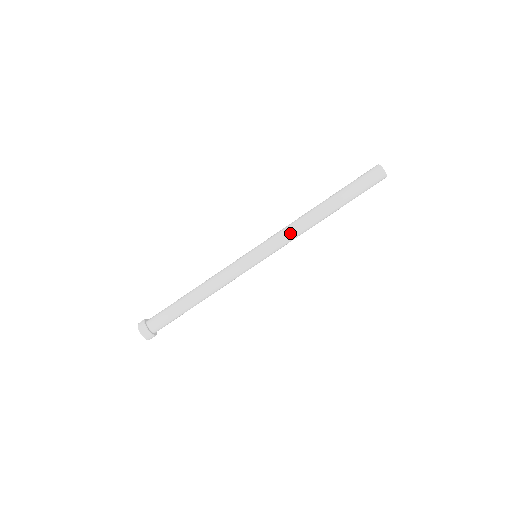
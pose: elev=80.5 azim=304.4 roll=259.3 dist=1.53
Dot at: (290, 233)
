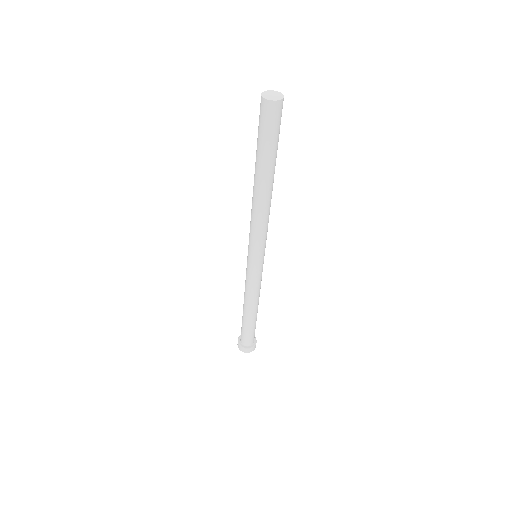
Dot at: (258, 227)
